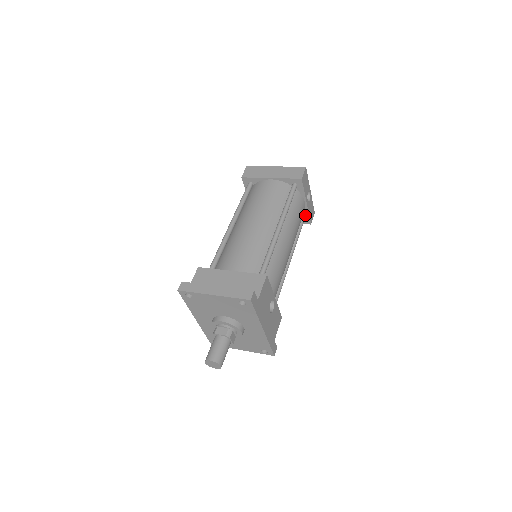
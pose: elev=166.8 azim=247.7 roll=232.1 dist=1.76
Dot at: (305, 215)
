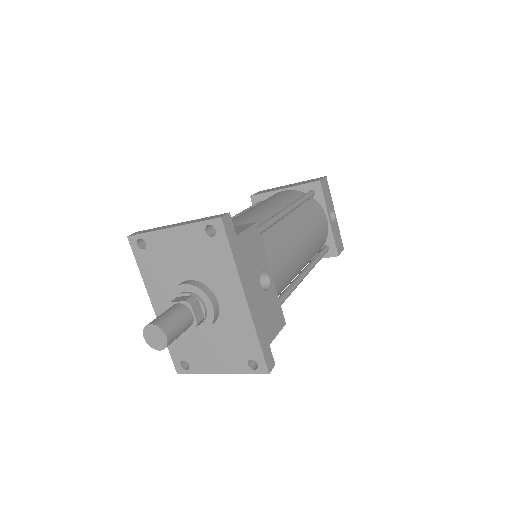
Dot at: (329, 241)
